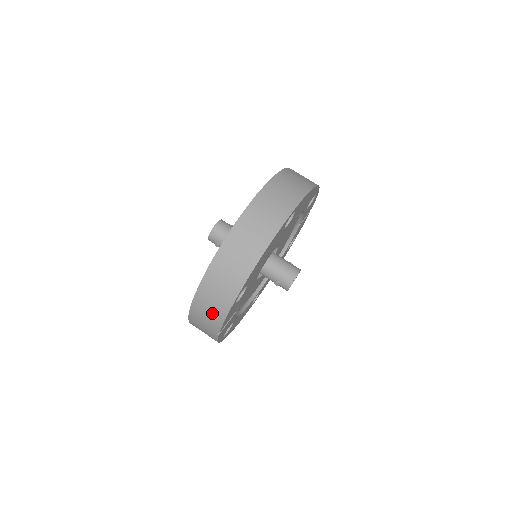
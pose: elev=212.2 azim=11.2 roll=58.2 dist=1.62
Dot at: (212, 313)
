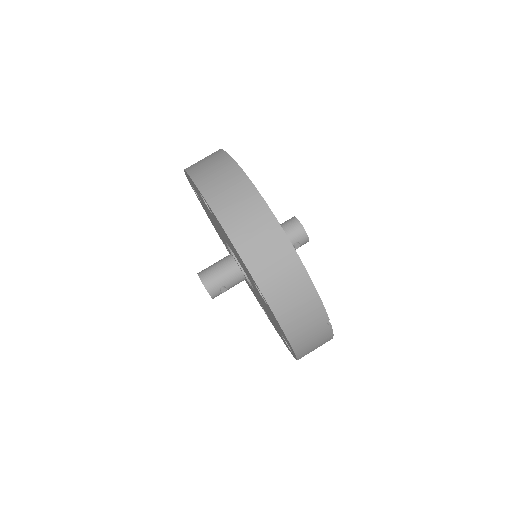
Dot at: (306, 312)
